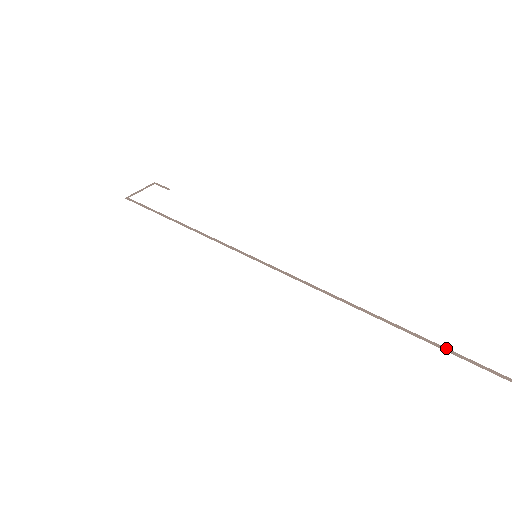
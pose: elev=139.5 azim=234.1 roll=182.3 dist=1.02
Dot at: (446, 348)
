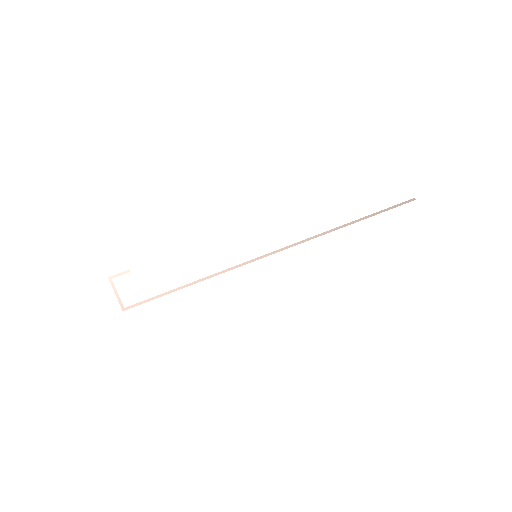
Dot at: (382, 211)
